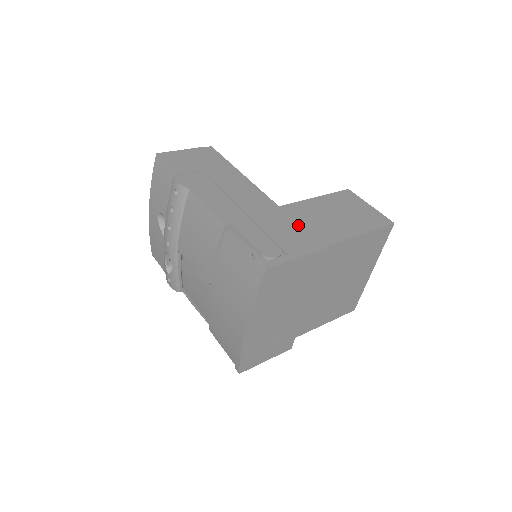
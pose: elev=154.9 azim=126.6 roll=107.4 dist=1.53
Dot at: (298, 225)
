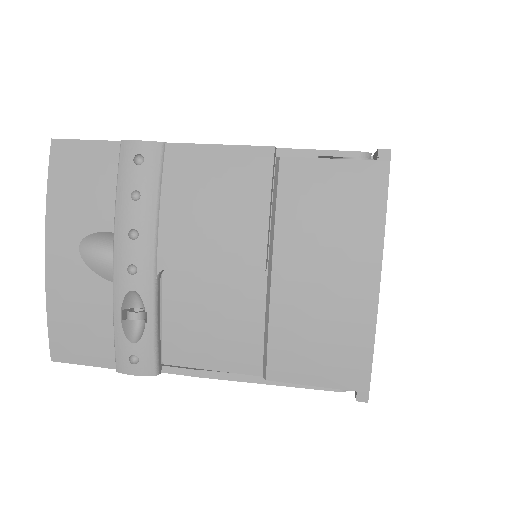
Dot at: occluded
